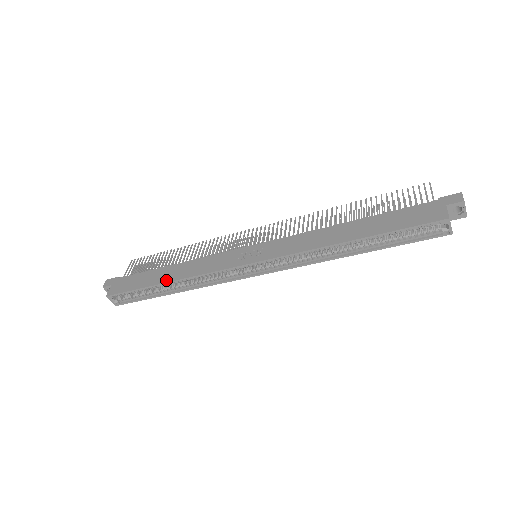
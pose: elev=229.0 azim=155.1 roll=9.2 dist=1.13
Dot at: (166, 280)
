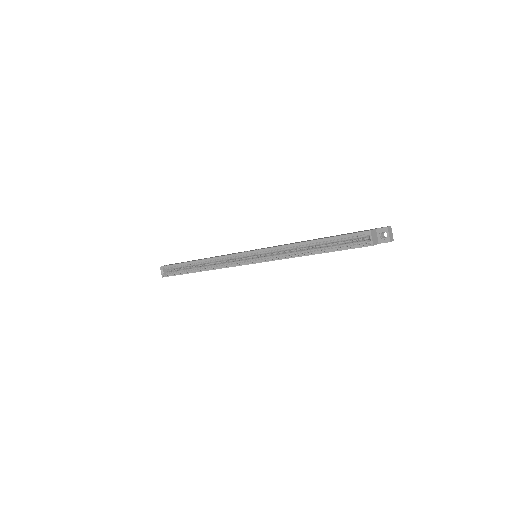
Dot at: (197, 260)
